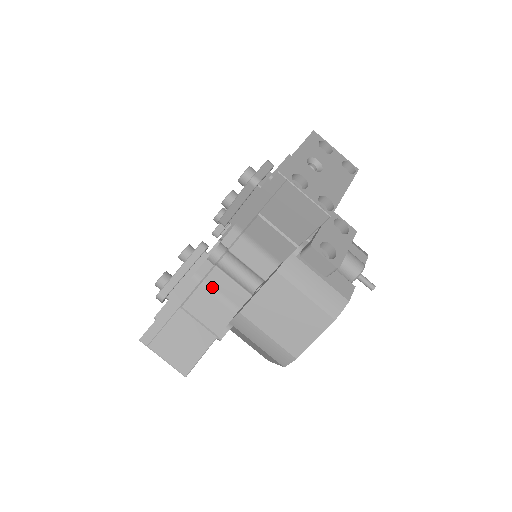
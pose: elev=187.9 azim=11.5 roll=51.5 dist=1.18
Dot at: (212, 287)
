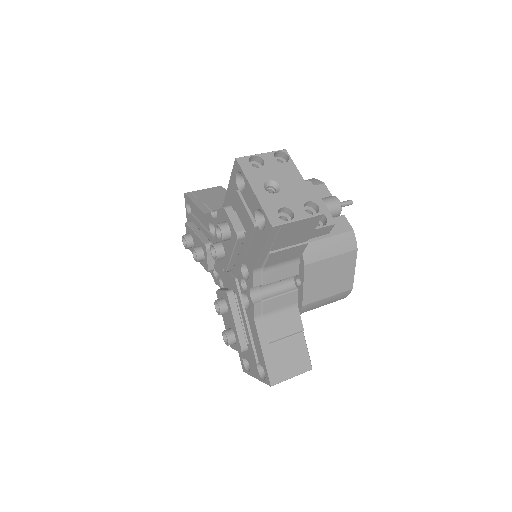
Dot at: (271, 312)
